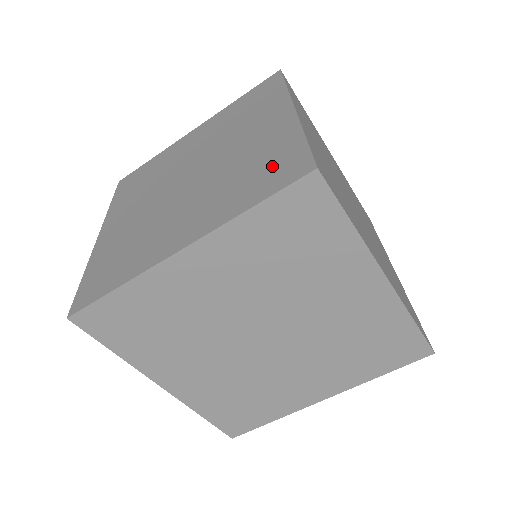
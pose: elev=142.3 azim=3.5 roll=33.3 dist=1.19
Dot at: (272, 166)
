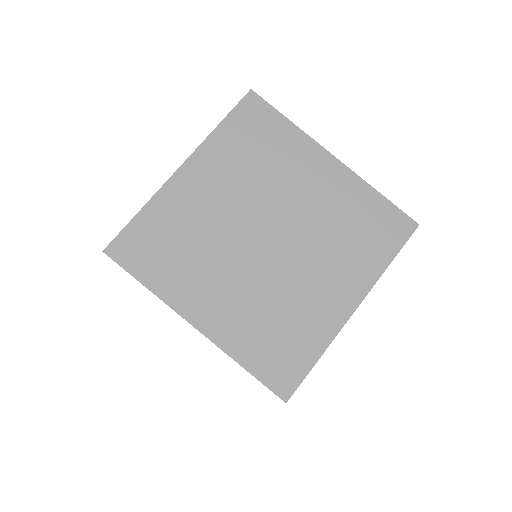
Dot at: occluded
